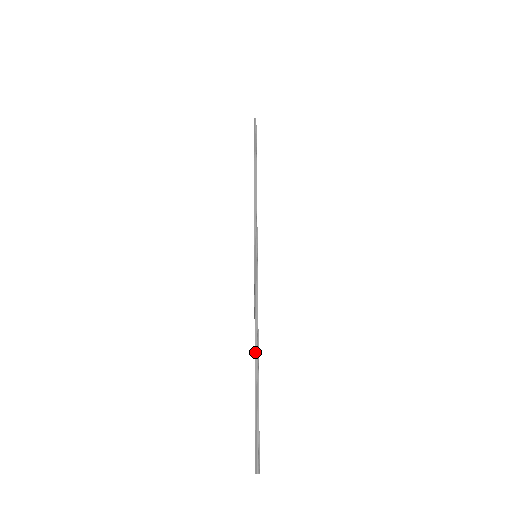
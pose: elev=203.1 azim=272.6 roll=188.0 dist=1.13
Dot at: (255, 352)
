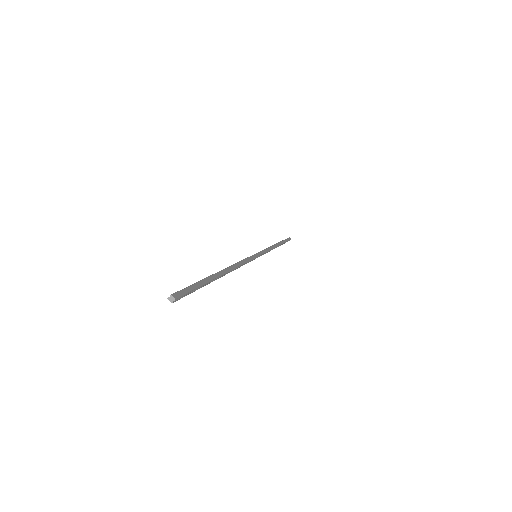
Dot at: occluded
